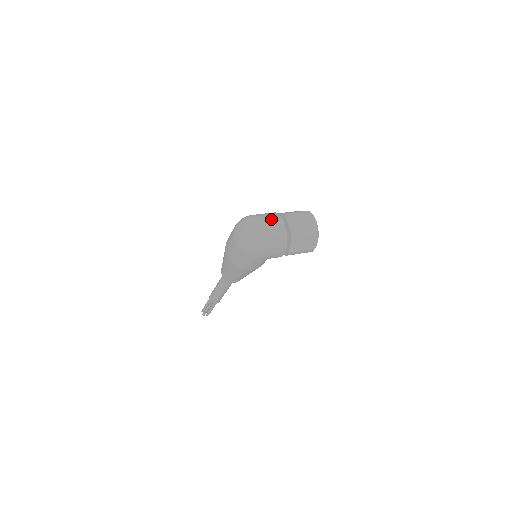
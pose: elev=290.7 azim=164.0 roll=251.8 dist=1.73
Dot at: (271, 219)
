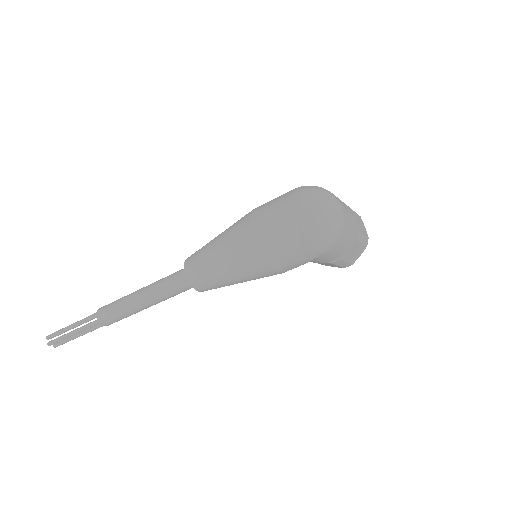
Dot at: occluded
